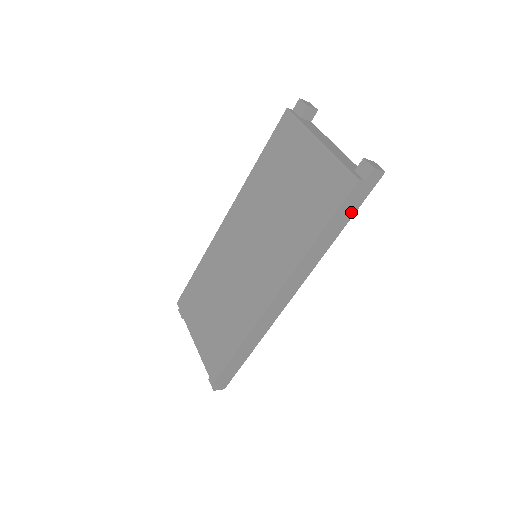
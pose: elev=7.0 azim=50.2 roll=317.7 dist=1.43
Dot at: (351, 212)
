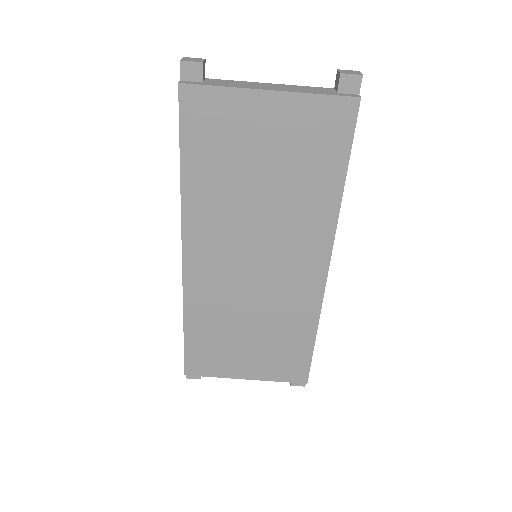
Dot at: occluded
